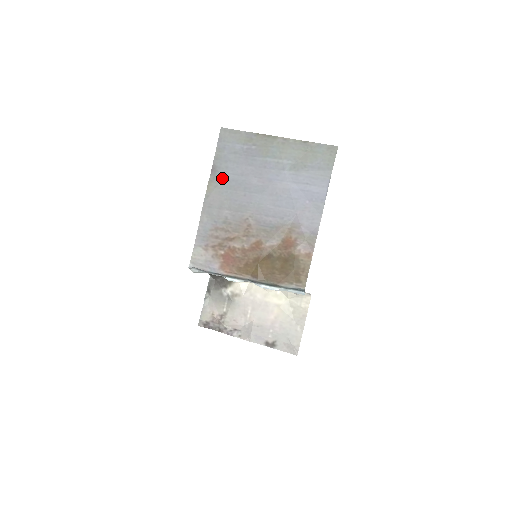
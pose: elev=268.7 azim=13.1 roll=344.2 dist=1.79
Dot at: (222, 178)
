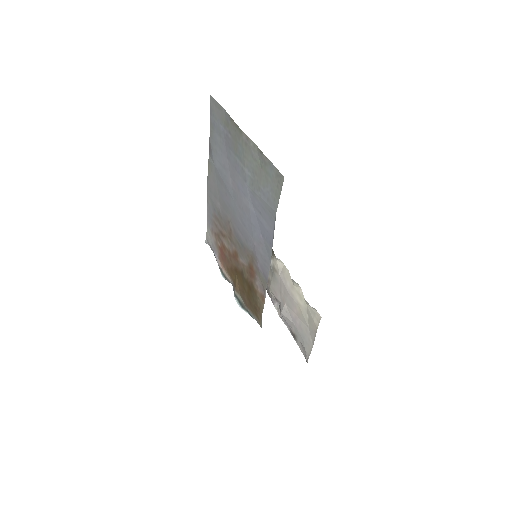
Dot at: (214, 163)
